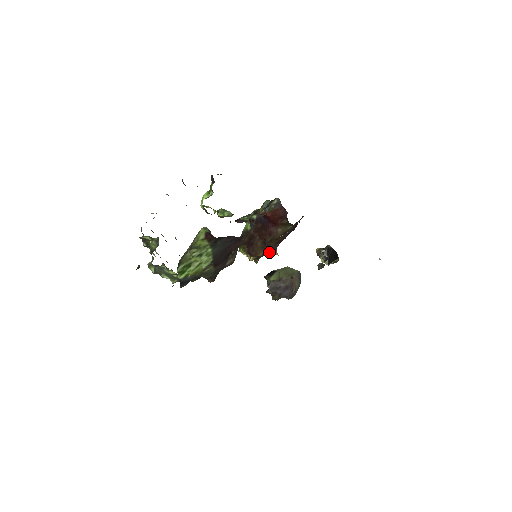
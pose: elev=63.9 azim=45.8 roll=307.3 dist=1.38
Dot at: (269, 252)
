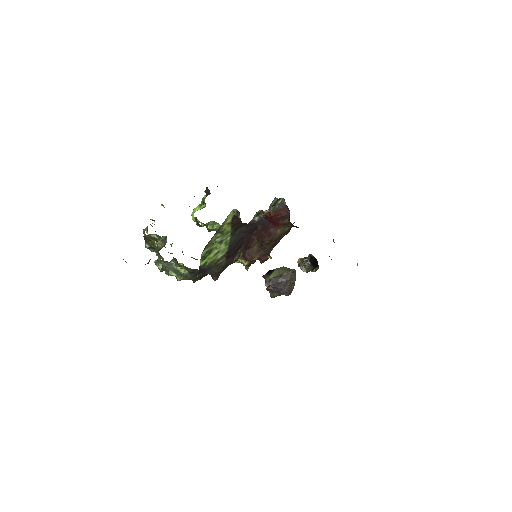
Dot at: (264, 256)
